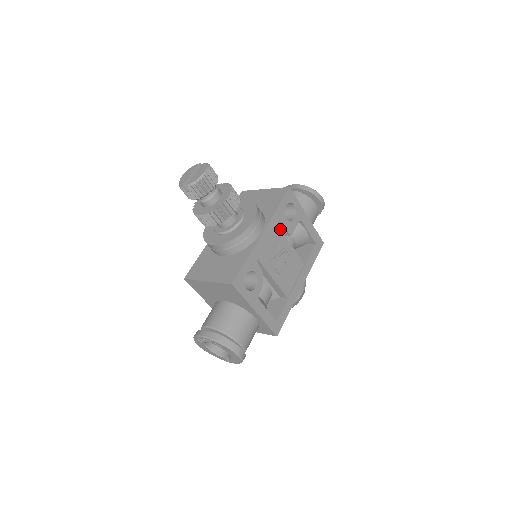
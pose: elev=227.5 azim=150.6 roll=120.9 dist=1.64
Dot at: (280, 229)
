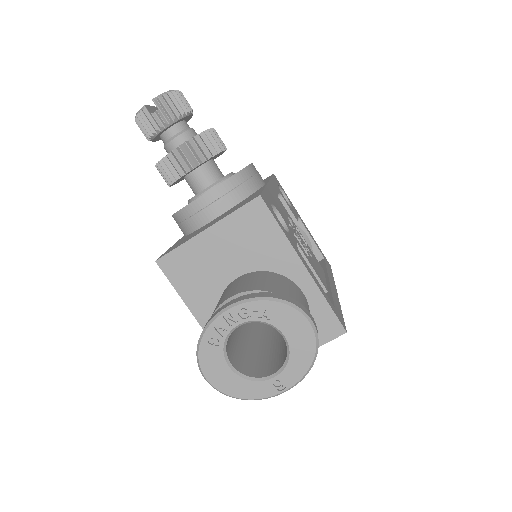
Dot at: (282, 205)
